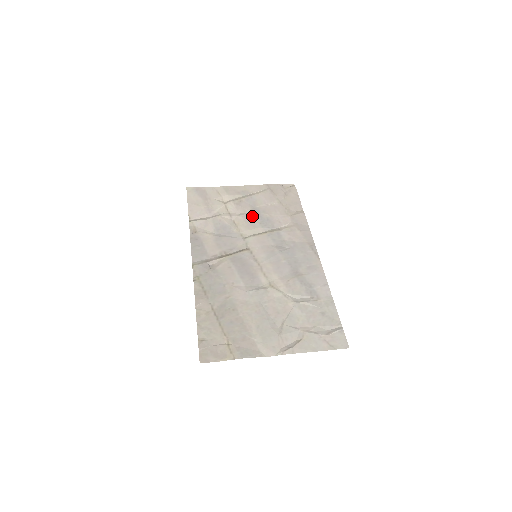
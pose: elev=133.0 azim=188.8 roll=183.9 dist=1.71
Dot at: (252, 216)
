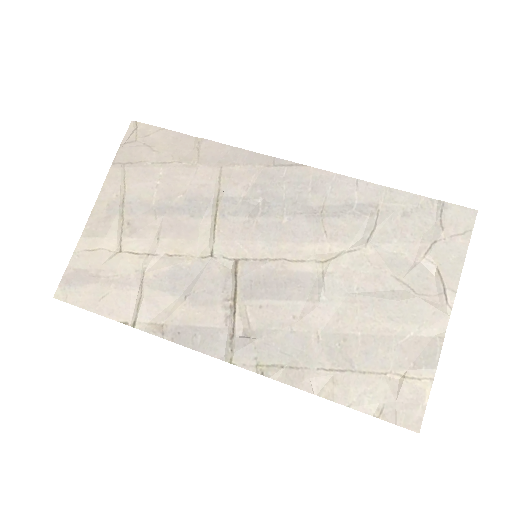
Dot at: (171, 222)
